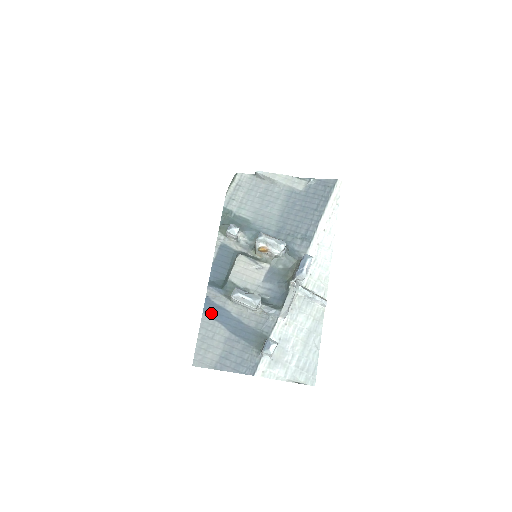
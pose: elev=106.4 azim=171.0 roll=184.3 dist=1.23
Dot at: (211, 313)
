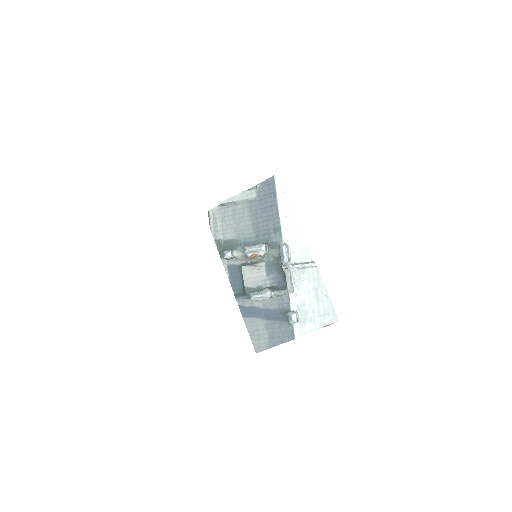
Dot at: (248, 314)
